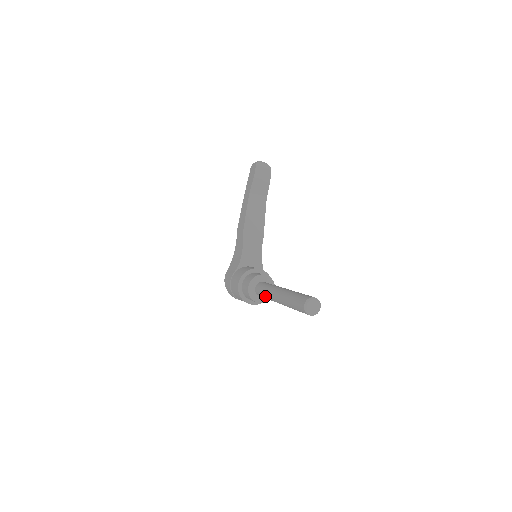
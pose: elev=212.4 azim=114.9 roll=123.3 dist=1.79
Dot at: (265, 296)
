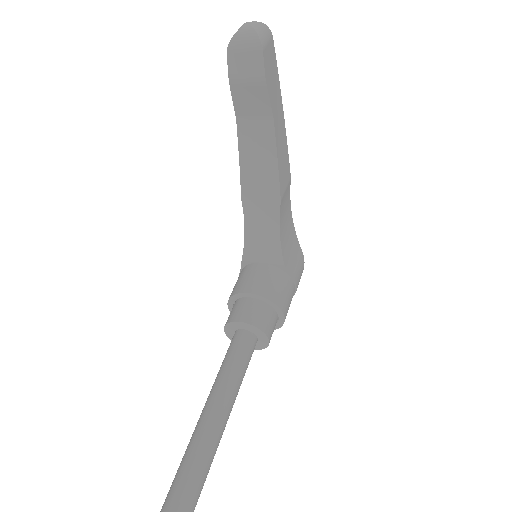
Dot at: occluded
